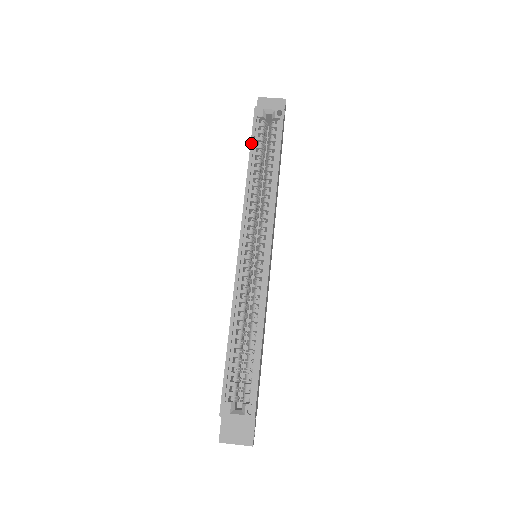
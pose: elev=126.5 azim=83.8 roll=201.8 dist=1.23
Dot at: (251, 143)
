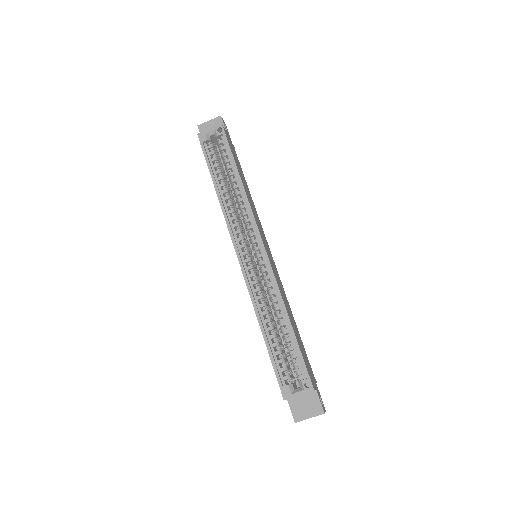
Dot at: (208, 166)
